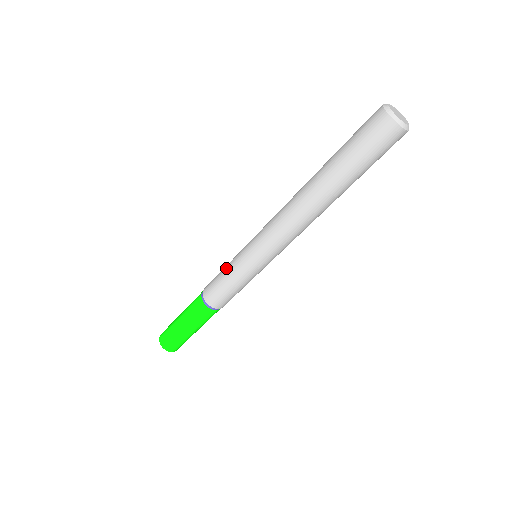
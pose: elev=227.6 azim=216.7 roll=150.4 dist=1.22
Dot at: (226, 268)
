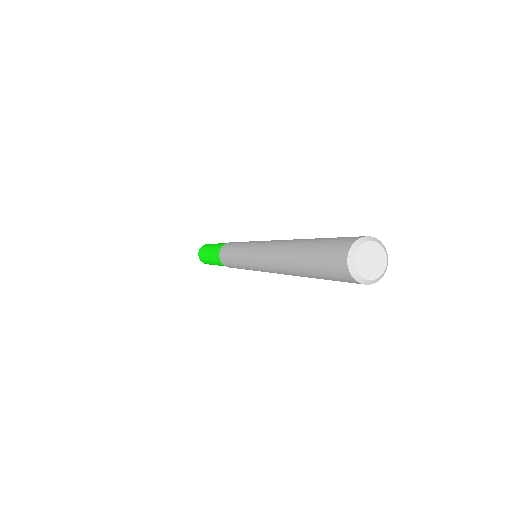
Dot at: (237, 267)
